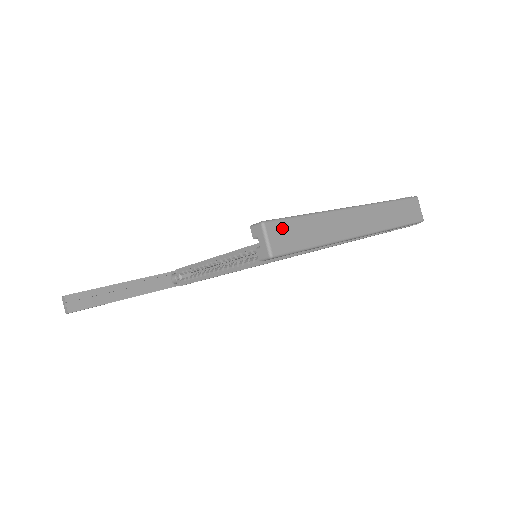
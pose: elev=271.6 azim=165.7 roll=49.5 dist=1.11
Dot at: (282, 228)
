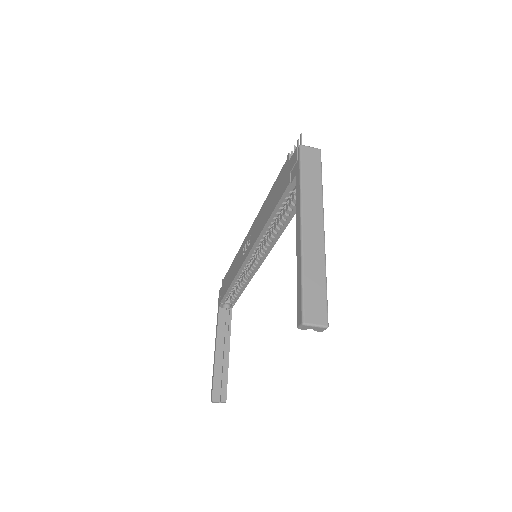
Dot at: (309, 308)
